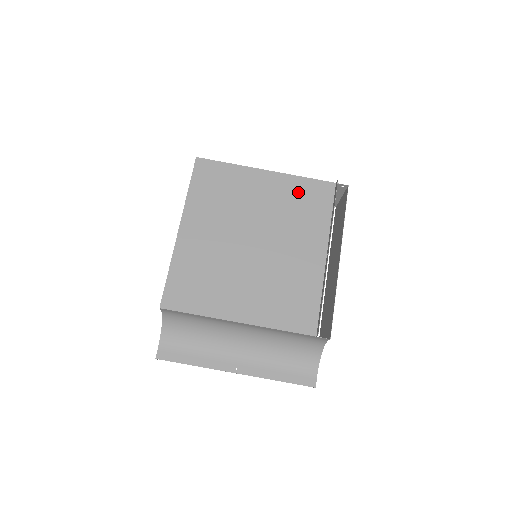
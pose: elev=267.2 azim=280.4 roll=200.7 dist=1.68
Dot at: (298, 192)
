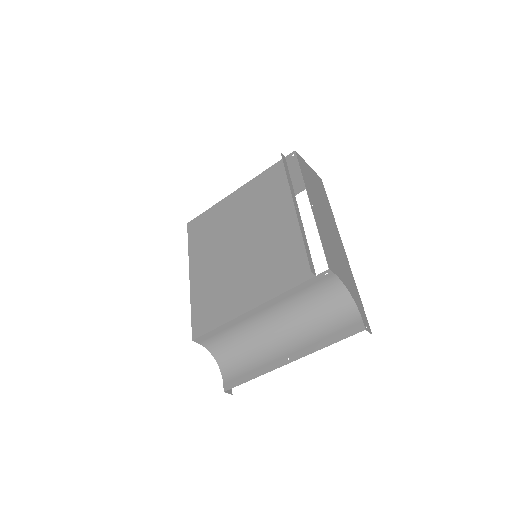
Dot at: (260, 187)
